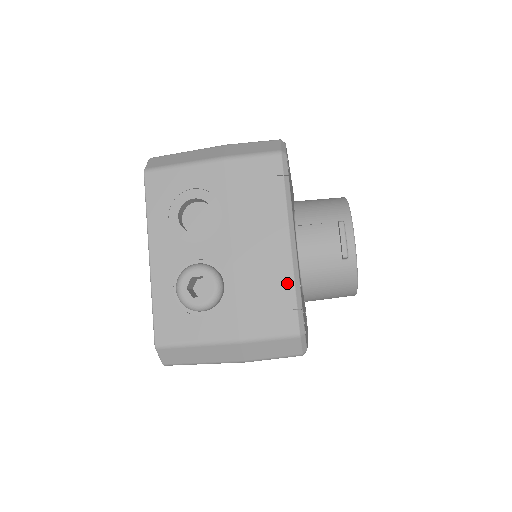
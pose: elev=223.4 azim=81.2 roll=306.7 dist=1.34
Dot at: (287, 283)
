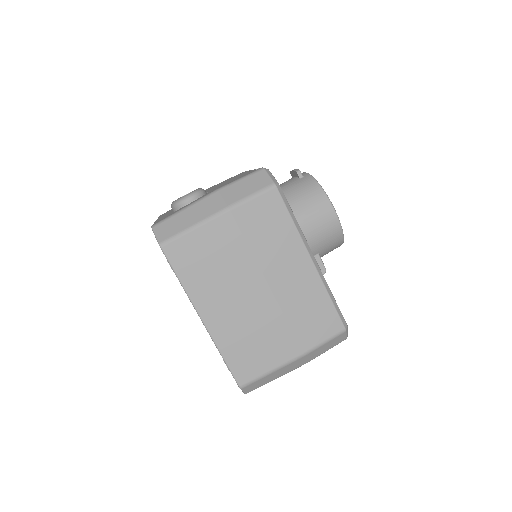
Dot at: occluded
